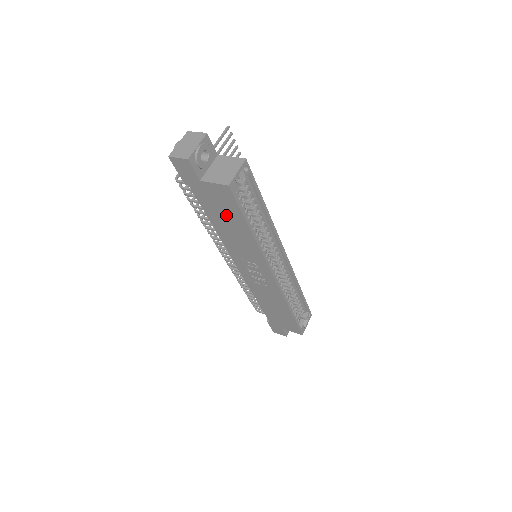
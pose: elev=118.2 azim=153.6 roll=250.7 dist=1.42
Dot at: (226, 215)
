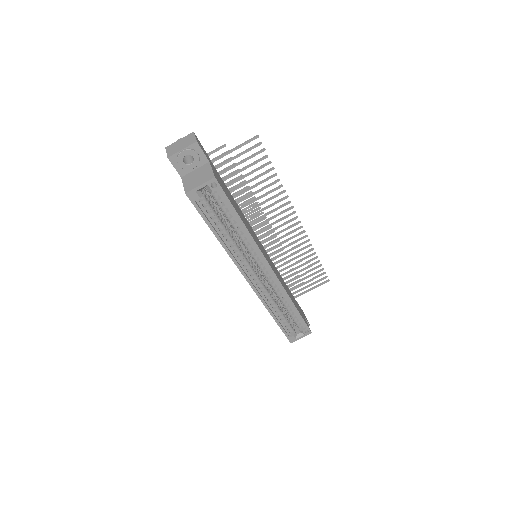
Dot at: occluded
